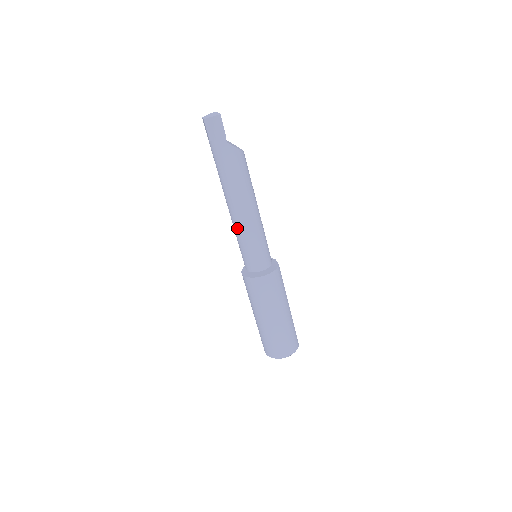
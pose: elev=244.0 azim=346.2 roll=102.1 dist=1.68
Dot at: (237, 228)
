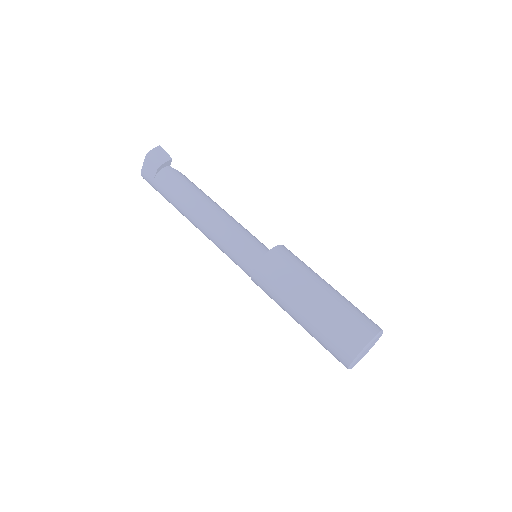
Dot at: (221, 227)
